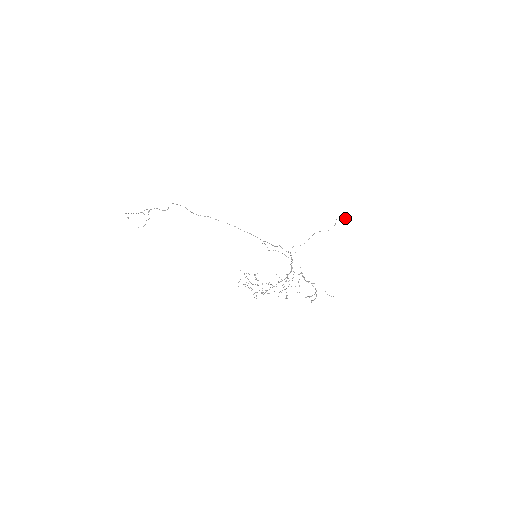
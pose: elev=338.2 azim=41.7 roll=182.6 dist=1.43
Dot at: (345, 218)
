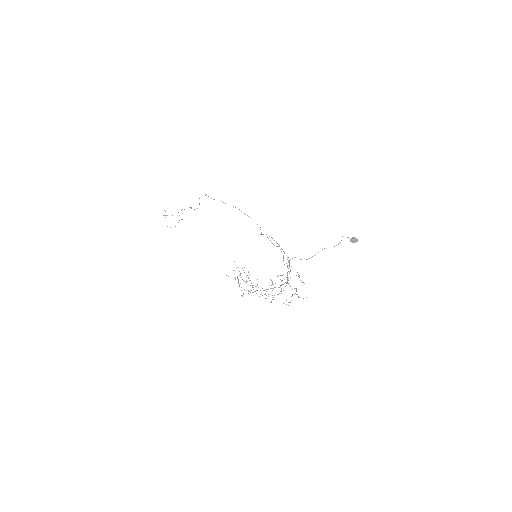
Dot at: (352, 238)
